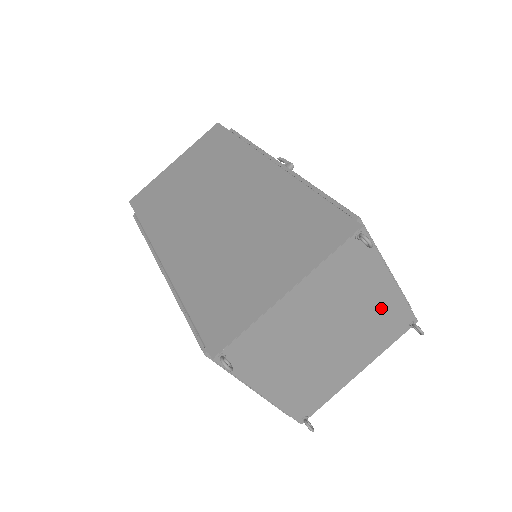
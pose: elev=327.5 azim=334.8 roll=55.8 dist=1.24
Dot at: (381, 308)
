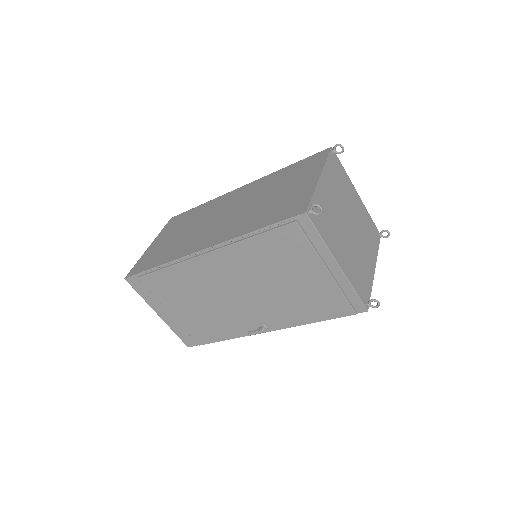
Dot at: (361, 213)
